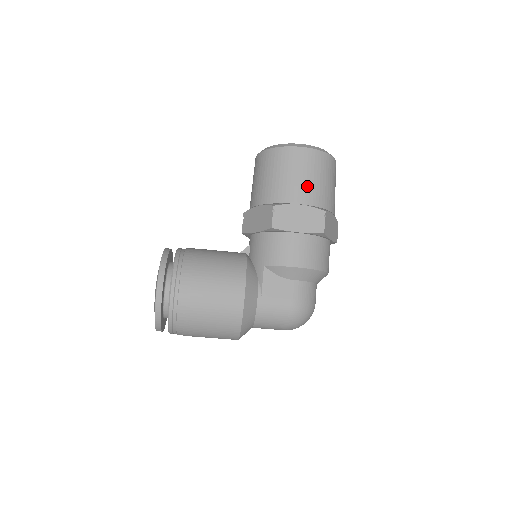
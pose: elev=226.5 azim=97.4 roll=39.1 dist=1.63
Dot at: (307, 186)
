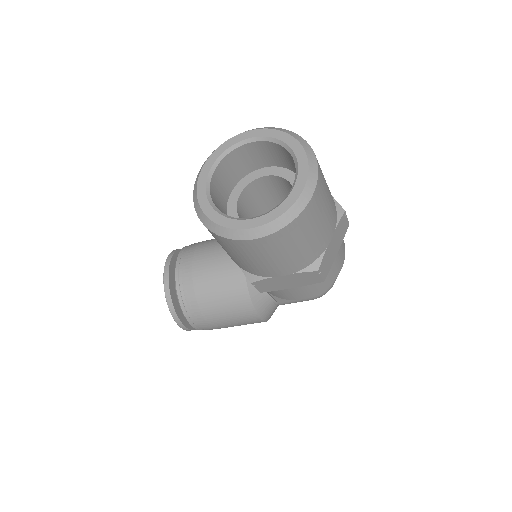
Dot at: (283, 263)
